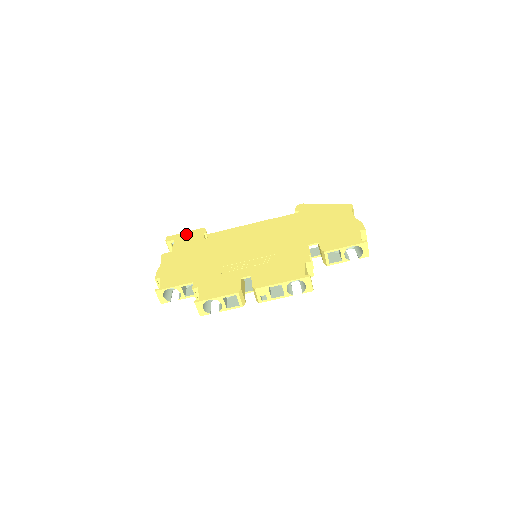
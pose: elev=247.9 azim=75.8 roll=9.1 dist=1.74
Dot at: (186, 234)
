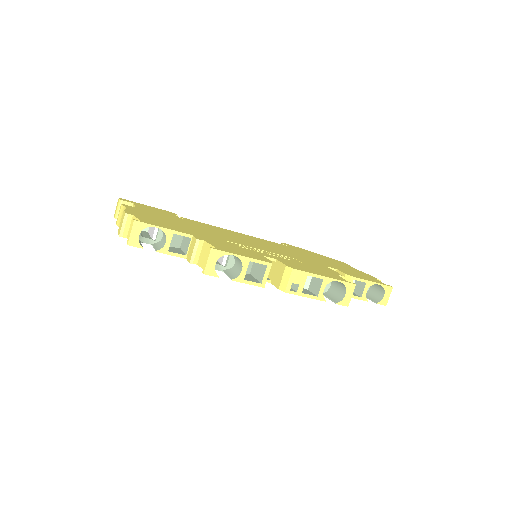
Dot at: (149, 206)
